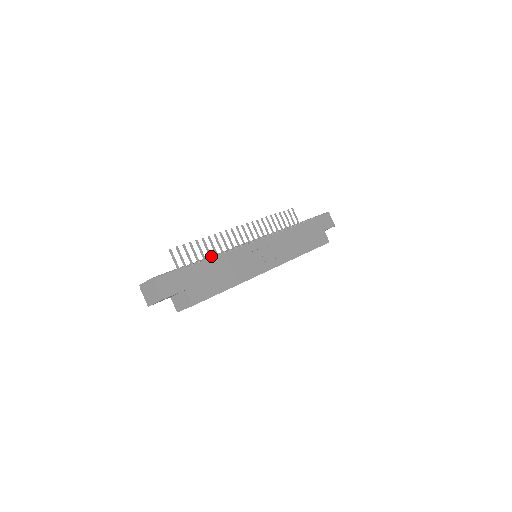
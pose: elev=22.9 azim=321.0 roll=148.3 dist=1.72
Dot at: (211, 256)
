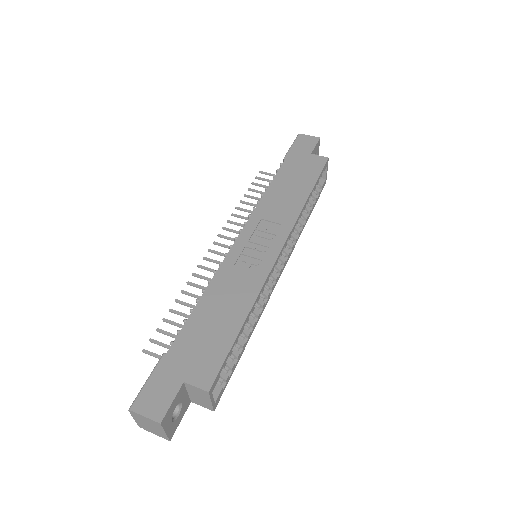
Dot at: (190, 311)
